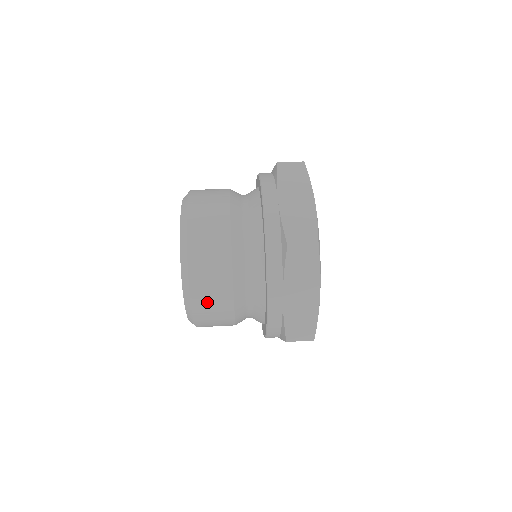
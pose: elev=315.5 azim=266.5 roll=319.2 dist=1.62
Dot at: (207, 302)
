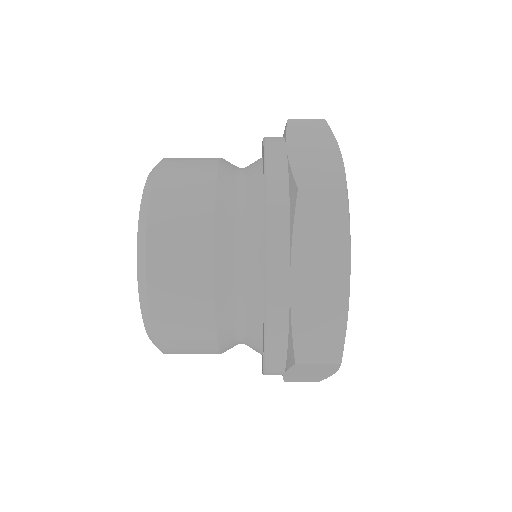
Dot at: occluded
